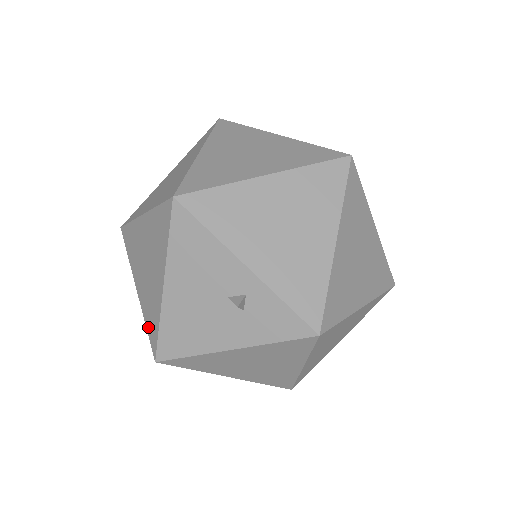
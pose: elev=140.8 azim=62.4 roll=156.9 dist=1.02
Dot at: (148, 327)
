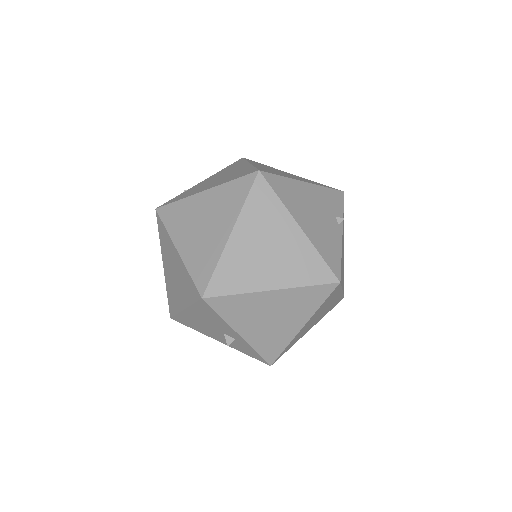
Dot at: (169, 298)
